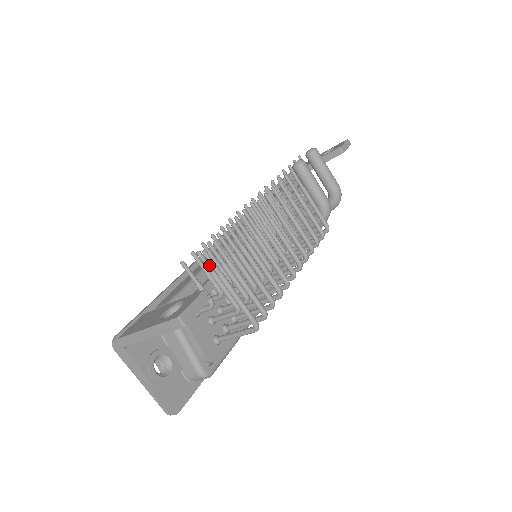
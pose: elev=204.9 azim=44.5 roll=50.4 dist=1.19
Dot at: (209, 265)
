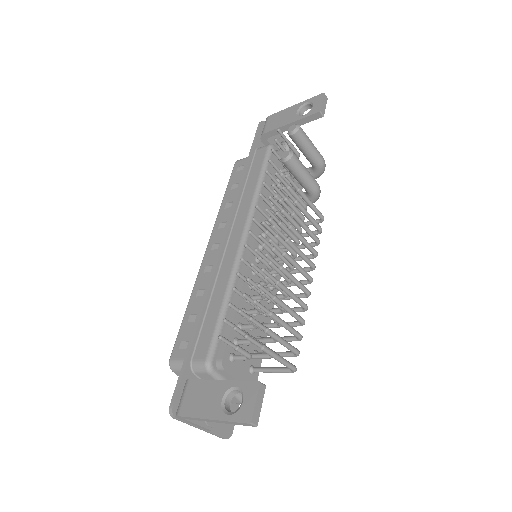
Dot at: occluded
